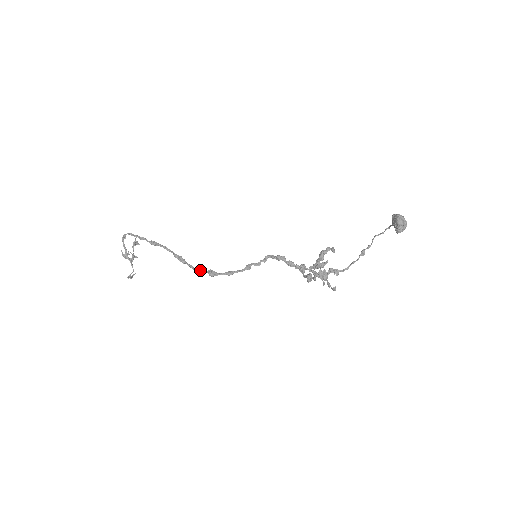
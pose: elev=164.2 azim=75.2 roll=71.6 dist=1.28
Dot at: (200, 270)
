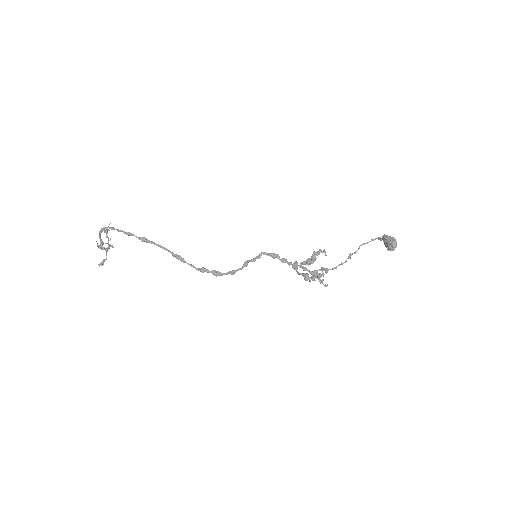
Dot at: (204, 271)
